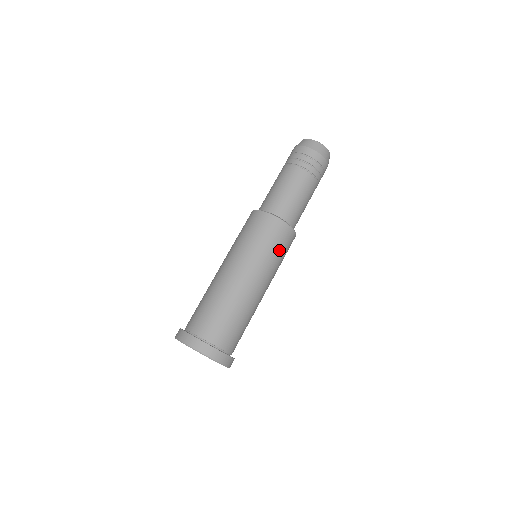
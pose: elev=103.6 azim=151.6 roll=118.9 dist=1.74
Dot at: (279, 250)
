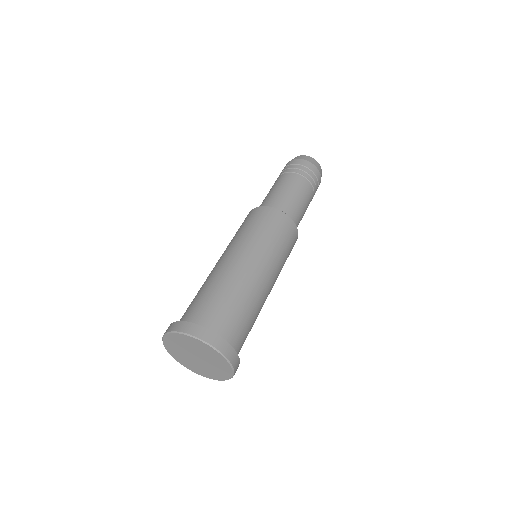
Dot at: (283, 242)
